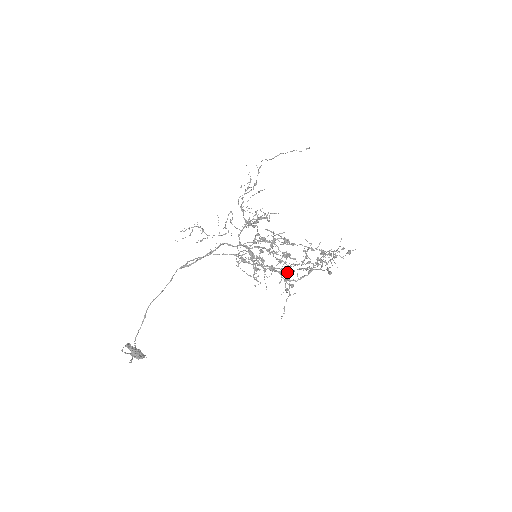
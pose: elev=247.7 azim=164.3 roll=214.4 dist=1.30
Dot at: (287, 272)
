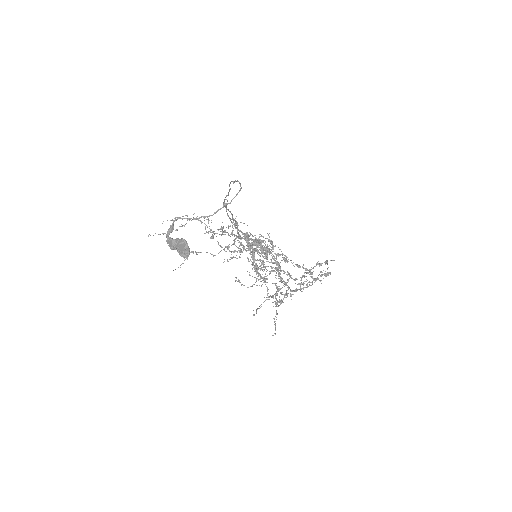
Dot at: (281, 280)
